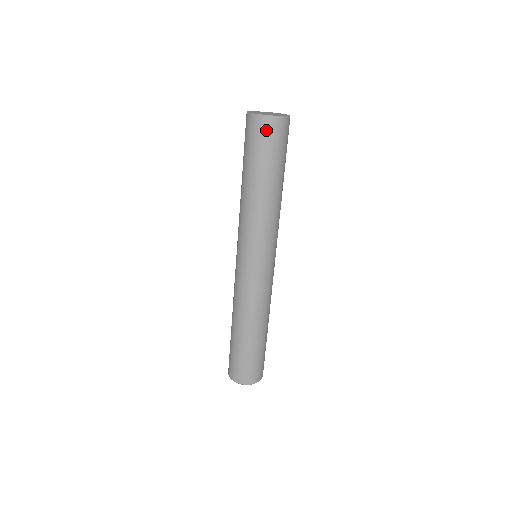
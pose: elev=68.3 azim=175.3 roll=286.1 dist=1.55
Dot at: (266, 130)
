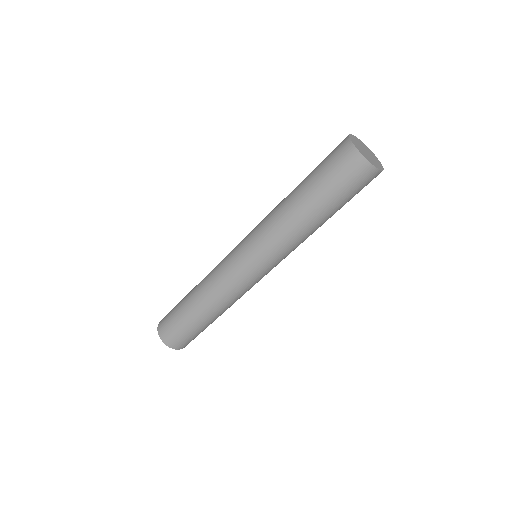
Dot at: (364, 179)
